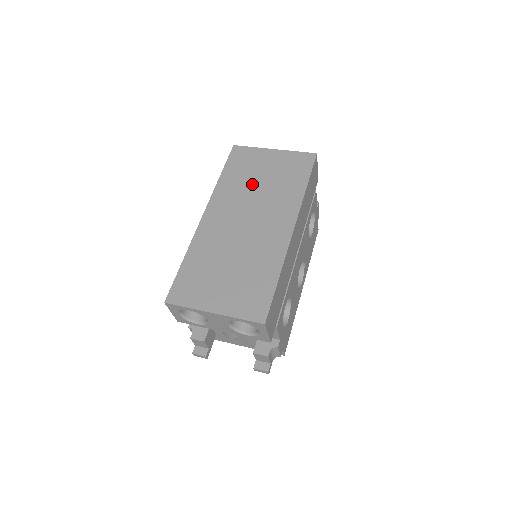
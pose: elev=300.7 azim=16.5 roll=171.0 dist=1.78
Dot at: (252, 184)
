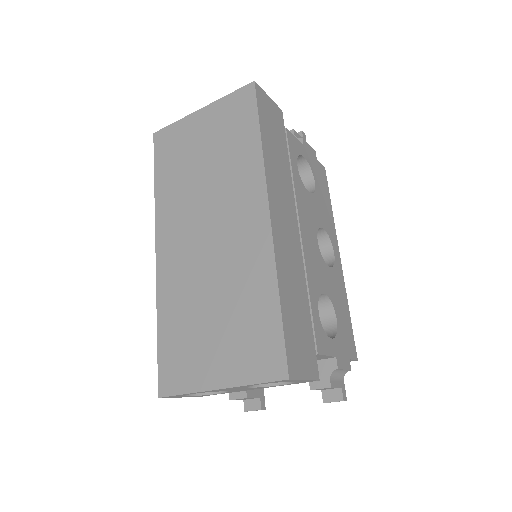
Dot at: (194, 175)
